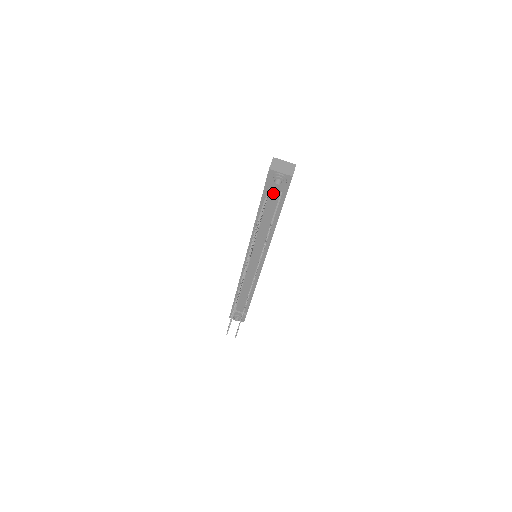
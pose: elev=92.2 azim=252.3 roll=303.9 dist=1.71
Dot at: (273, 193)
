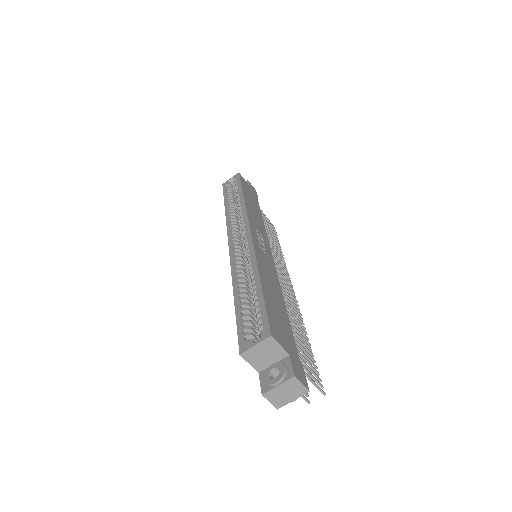
Dot at: occluded
